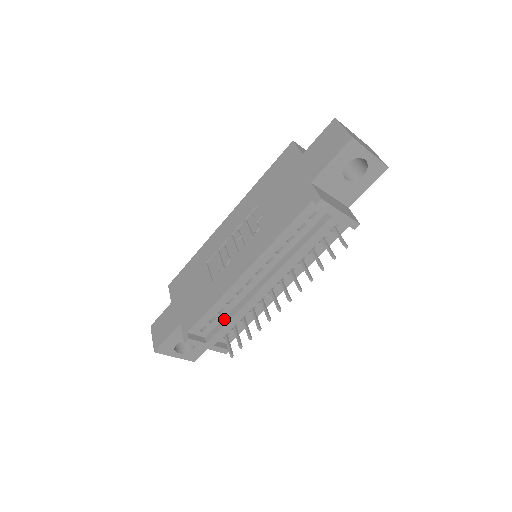
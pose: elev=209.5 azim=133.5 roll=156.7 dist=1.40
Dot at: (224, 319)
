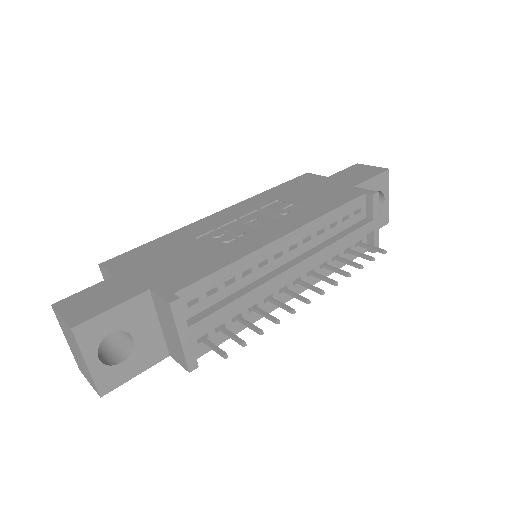
Dot at: (225, 299)
